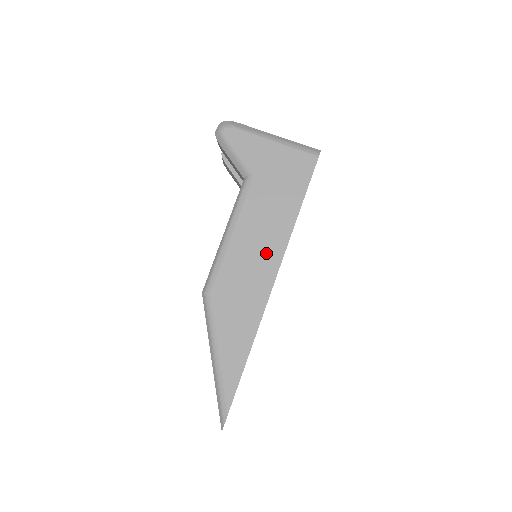
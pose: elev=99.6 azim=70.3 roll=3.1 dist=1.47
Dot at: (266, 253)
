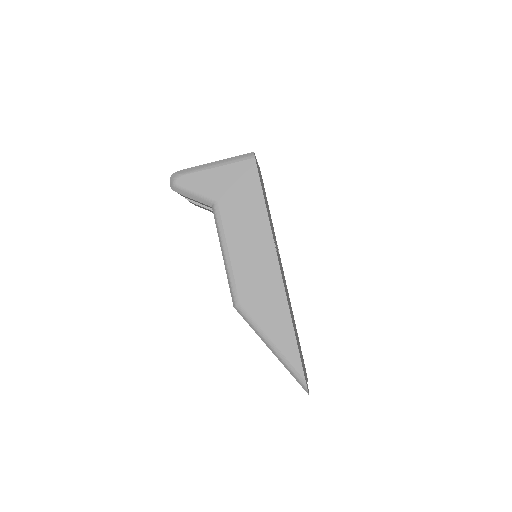
Dot at: (261, 251)
